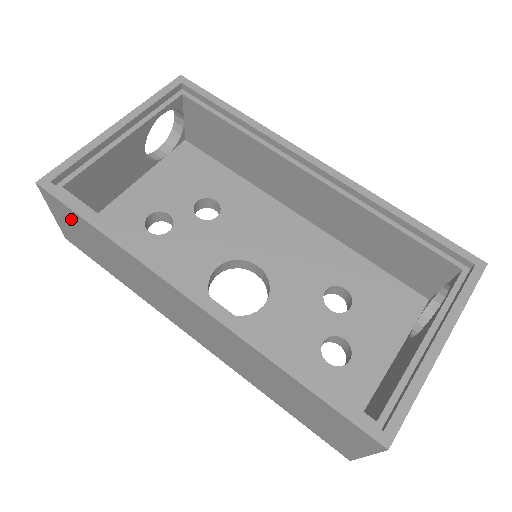
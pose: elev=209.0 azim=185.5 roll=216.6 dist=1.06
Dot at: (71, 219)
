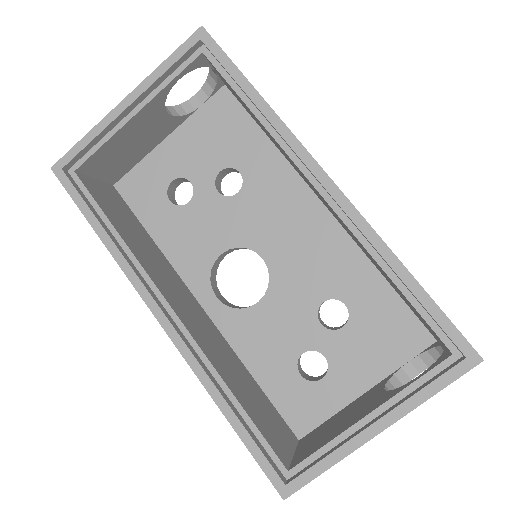
Dot at: occluded
